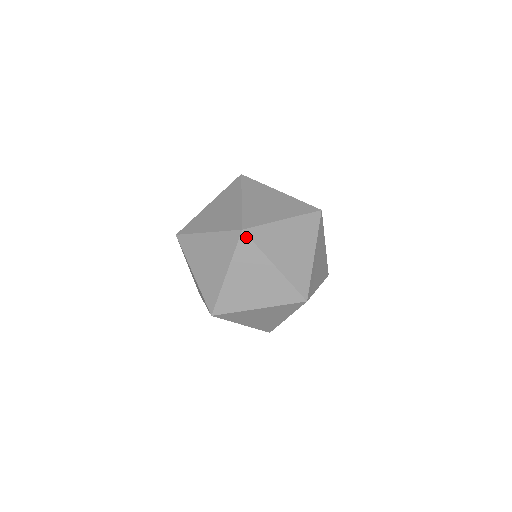
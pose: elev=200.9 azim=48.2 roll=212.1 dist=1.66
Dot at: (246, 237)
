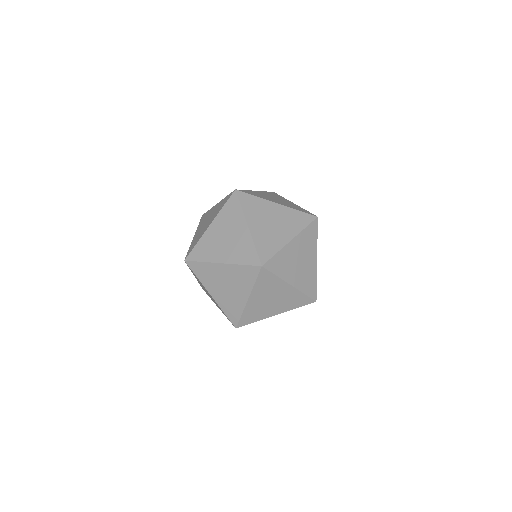
Dot at: (316, 224)
